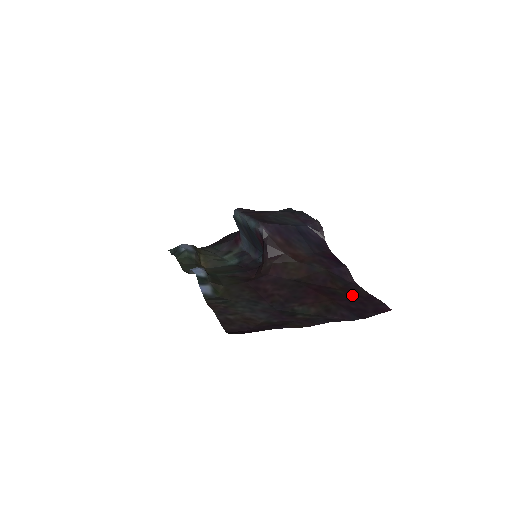
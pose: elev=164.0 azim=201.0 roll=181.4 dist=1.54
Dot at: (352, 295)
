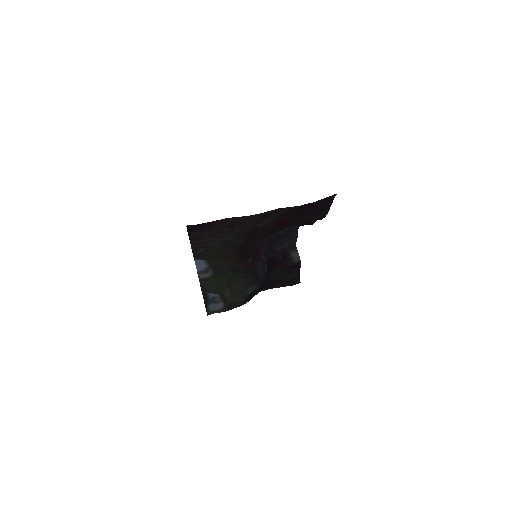
Dot at: (313, 212)
